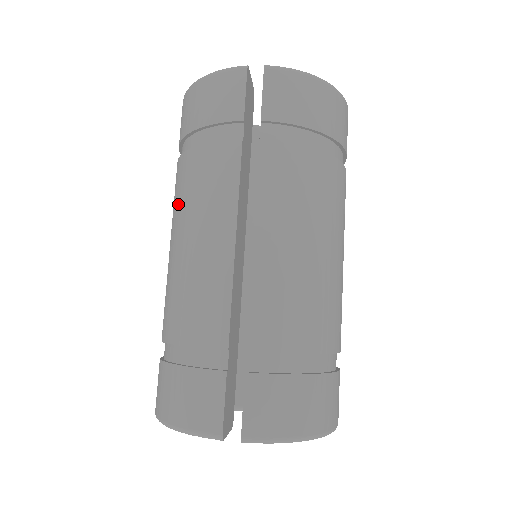
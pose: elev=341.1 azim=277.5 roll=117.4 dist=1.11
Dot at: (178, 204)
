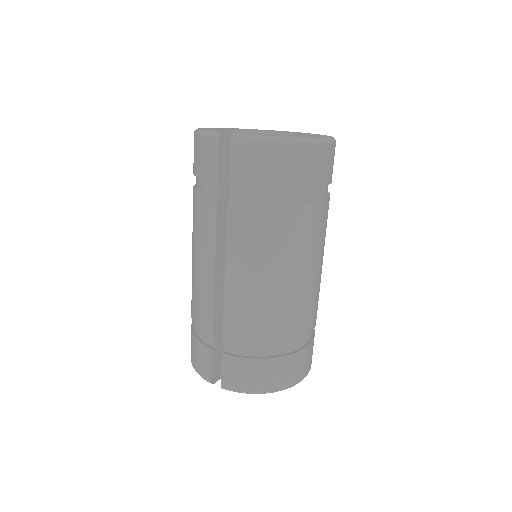
Dot at: occluded
